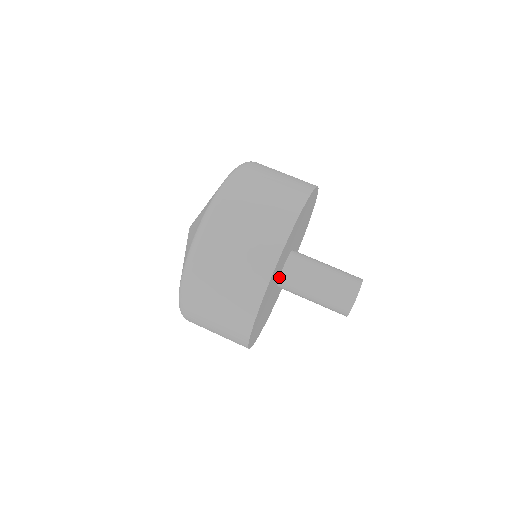
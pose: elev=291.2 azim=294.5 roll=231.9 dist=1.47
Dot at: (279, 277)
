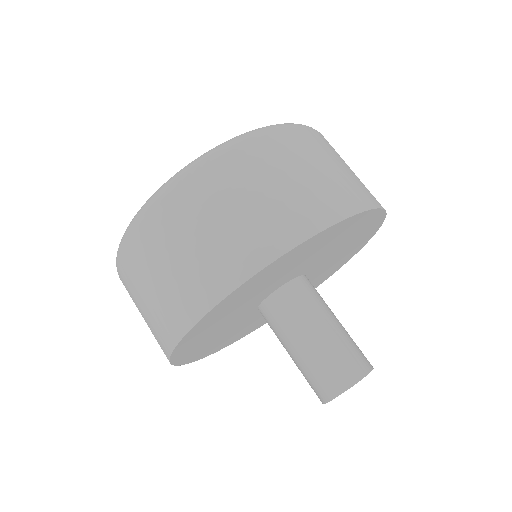
Dot at: (258, 307)
